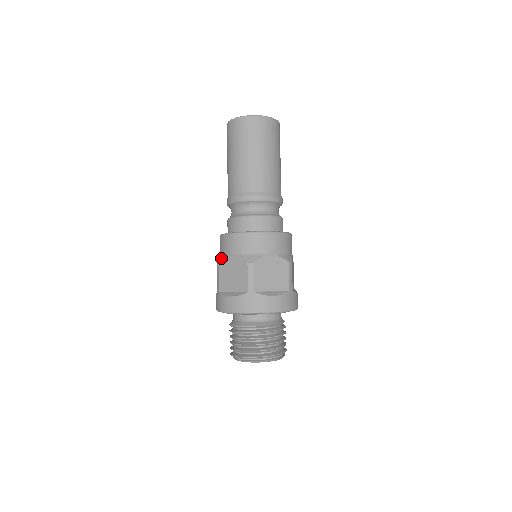
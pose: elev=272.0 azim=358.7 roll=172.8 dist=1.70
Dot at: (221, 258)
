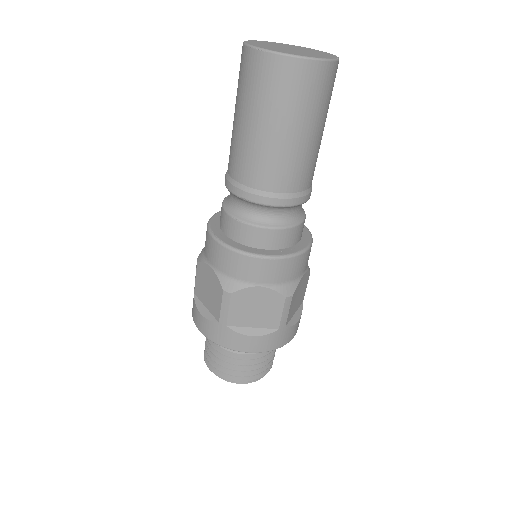
Dot at: (201, 256)
